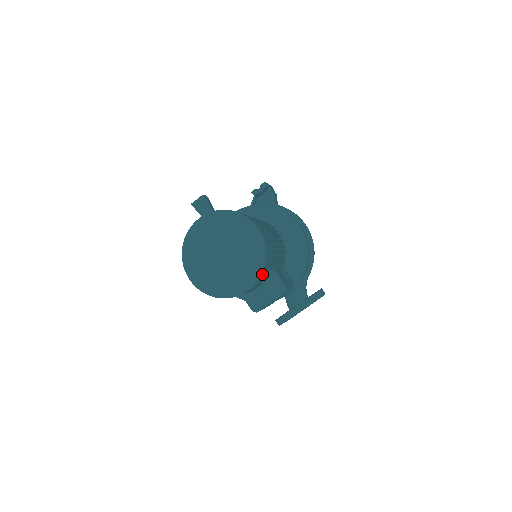
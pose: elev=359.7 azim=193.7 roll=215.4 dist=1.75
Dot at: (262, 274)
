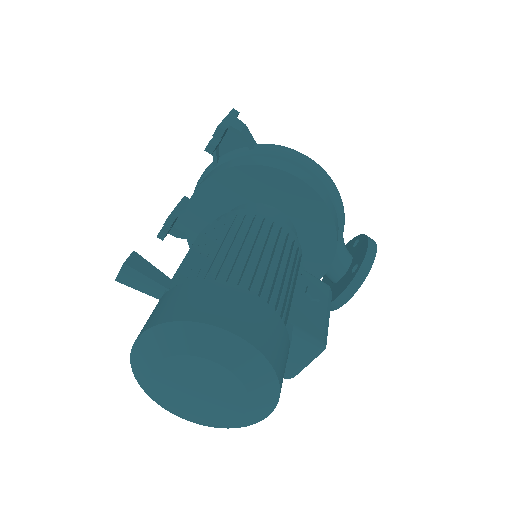
Dot at: (280, 389)
